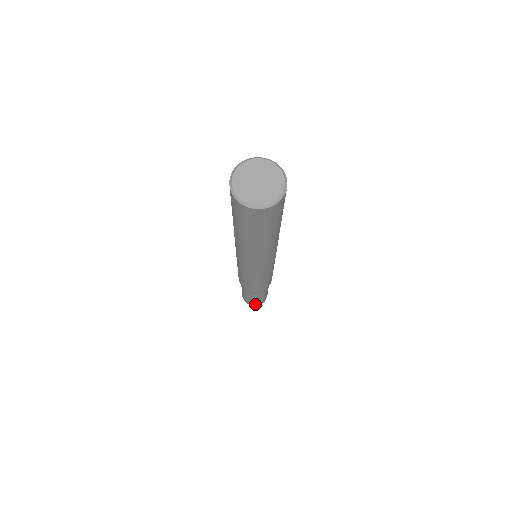
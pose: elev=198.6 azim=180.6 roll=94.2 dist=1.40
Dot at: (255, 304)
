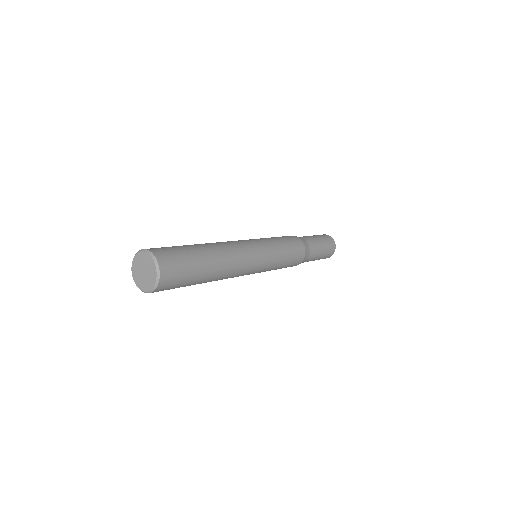
Dot at: occluded
